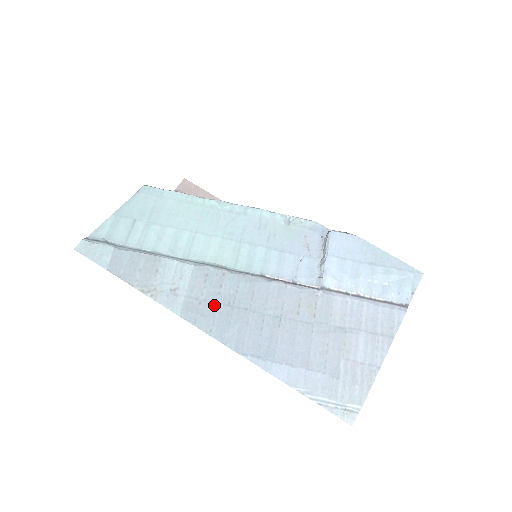
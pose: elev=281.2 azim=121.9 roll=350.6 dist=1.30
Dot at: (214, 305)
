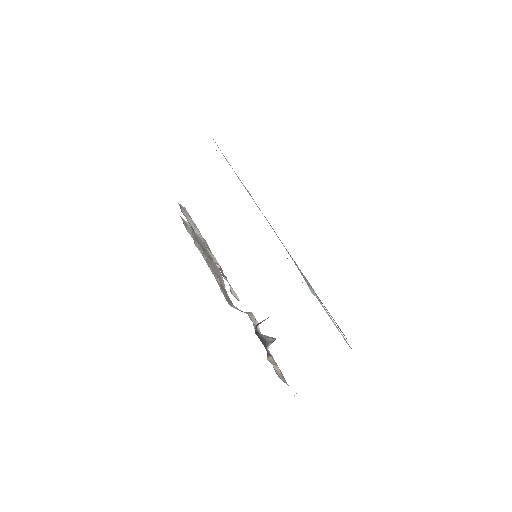
Dot at: occluded
